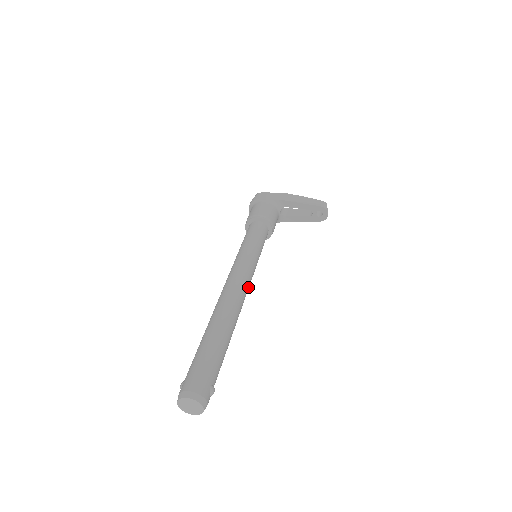
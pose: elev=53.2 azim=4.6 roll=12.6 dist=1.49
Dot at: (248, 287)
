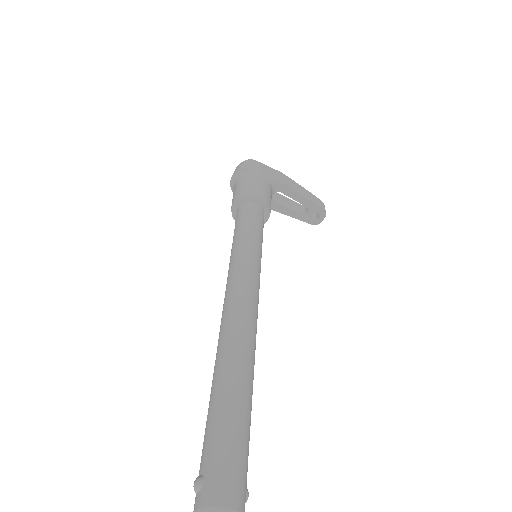
Dot at: occluded
